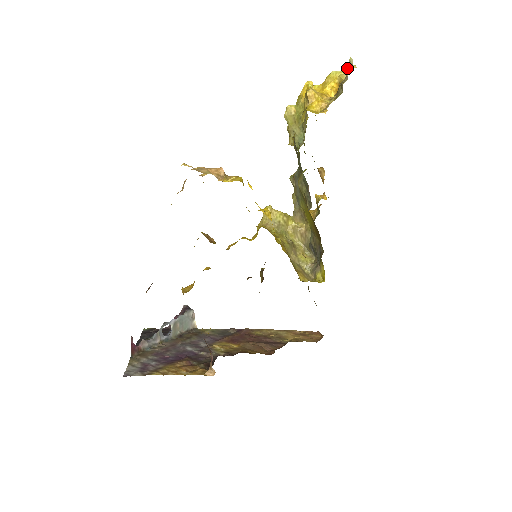
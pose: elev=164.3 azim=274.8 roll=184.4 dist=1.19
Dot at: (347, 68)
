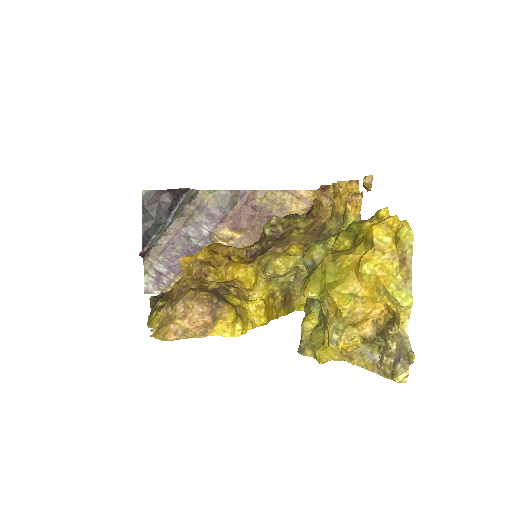
Dot at: (392, 377)
